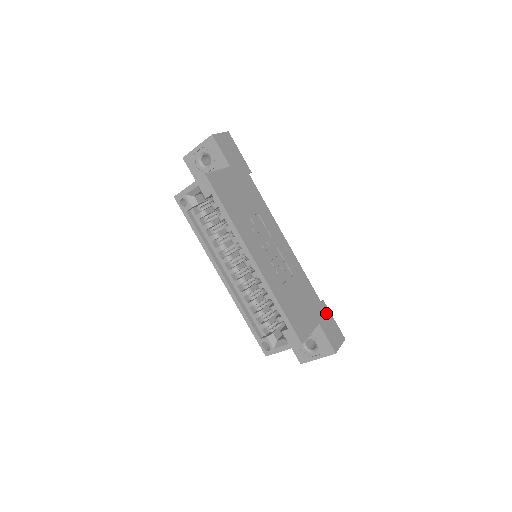
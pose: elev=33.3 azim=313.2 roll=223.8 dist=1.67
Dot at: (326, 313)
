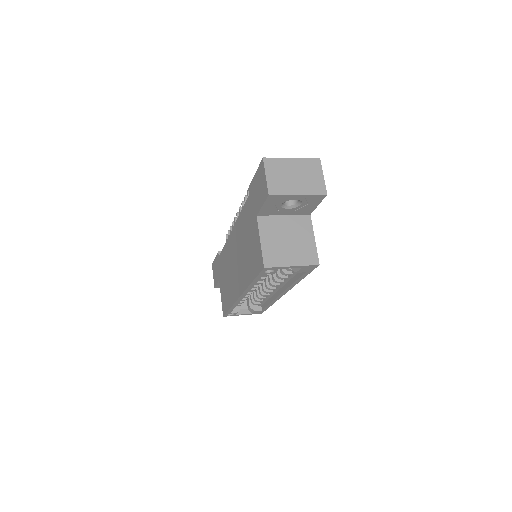
Dot at: occluded
